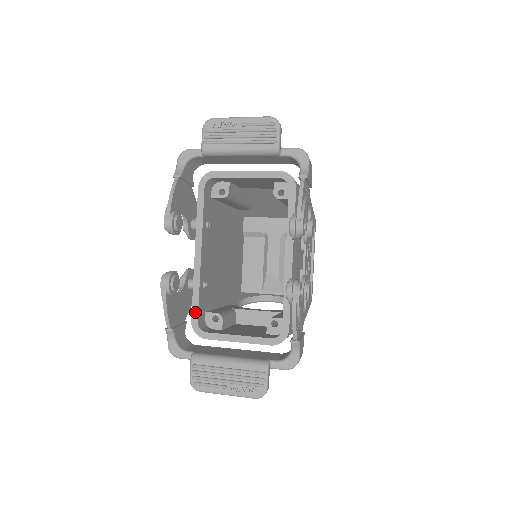
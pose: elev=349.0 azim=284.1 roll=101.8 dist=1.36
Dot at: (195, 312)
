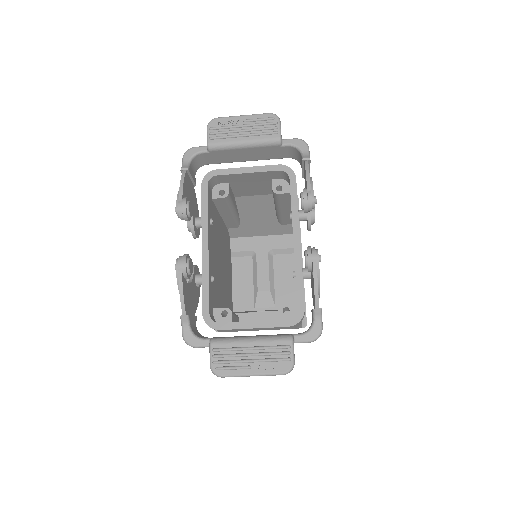
Dot at: (206, 304)
